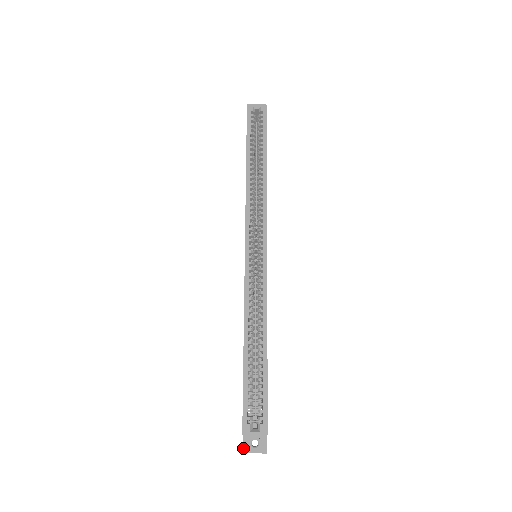
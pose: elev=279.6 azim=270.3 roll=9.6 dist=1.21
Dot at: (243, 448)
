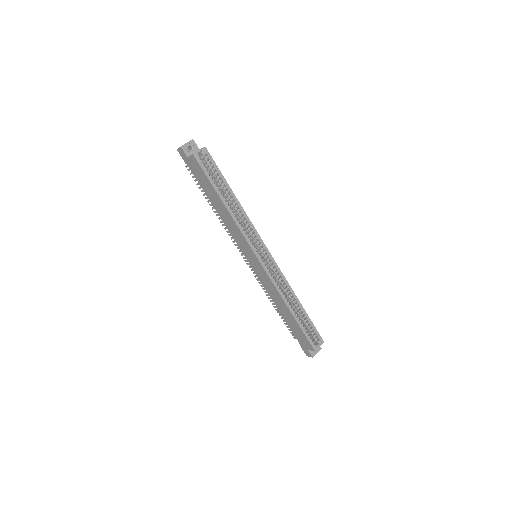
Dot at: (312, 355)
